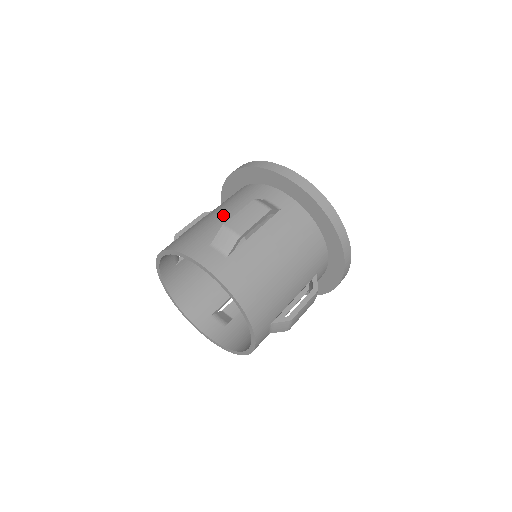
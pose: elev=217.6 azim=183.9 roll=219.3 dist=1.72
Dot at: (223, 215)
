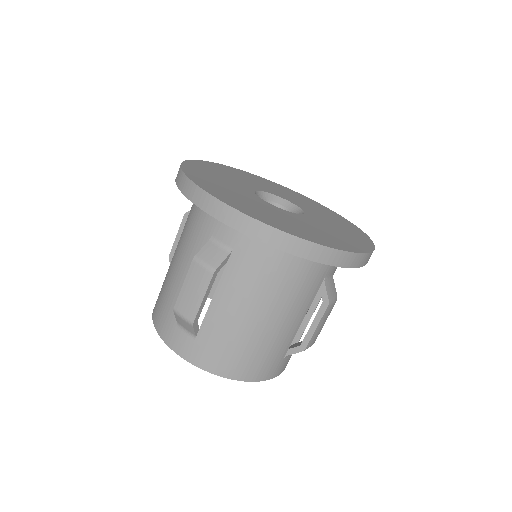
Dot at: (180, 269)
